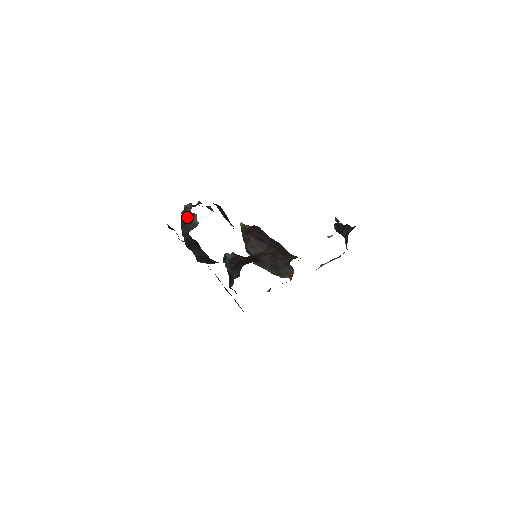
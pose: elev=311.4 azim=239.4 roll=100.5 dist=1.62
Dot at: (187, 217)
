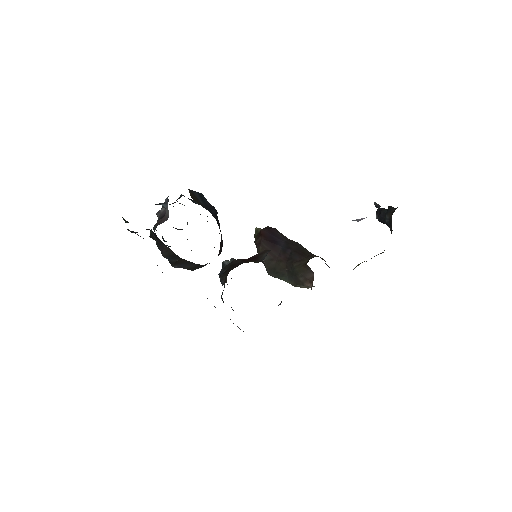
Dot at: (162, 213)
